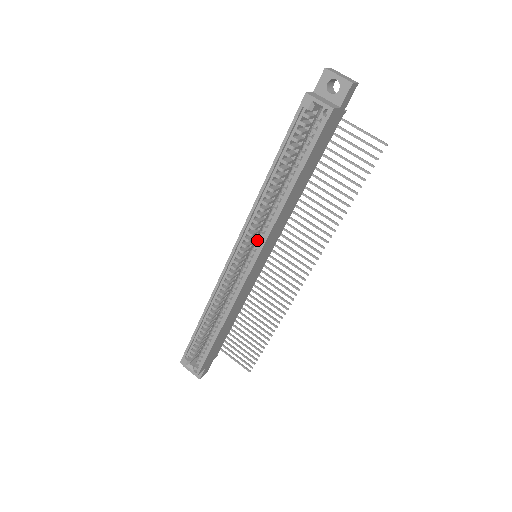
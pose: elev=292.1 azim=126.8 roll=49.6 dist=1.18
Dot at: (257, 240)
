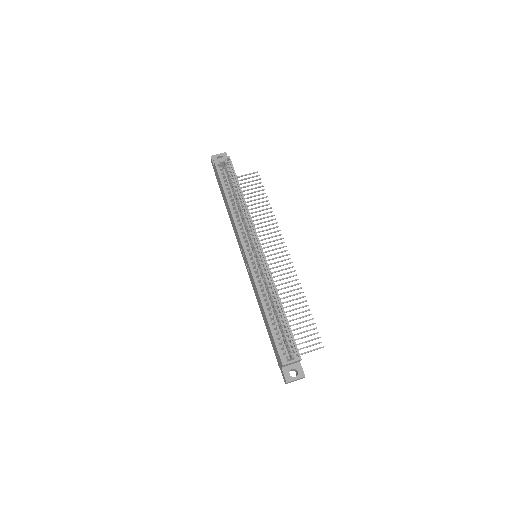
Dot at: (250, 234)
